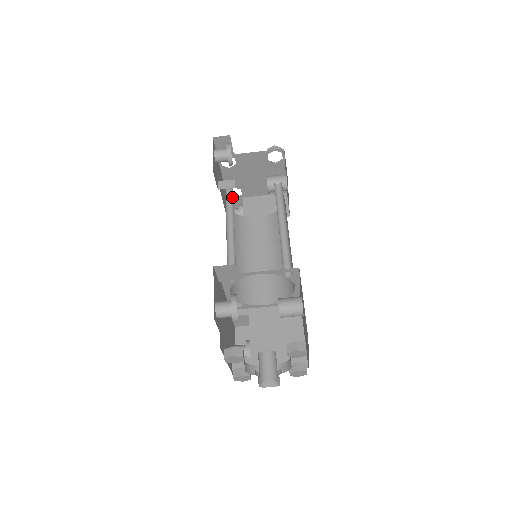
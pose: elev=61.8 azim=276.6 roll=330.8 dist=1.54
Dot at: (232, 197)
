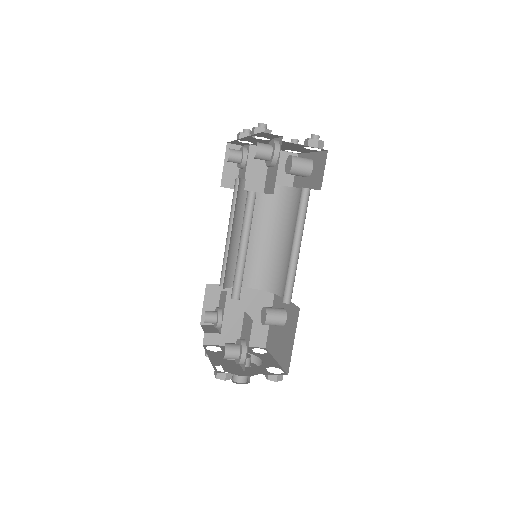
Dot at: (254, 193)
